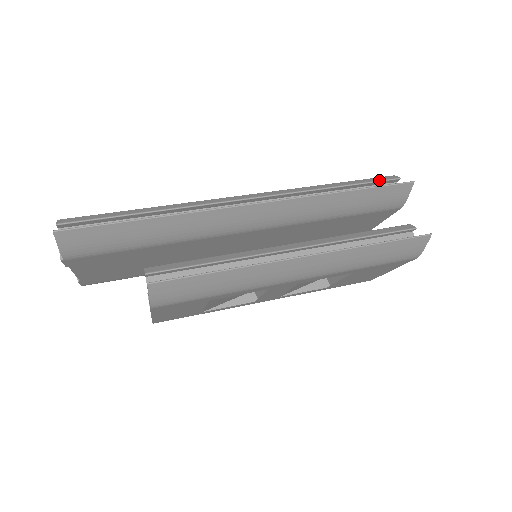
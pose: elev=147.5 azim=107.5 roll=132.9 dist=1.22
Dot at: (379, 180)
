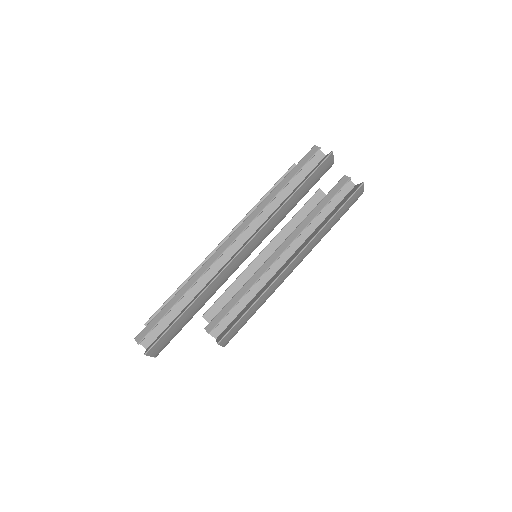
Dot at: (307, 161)
